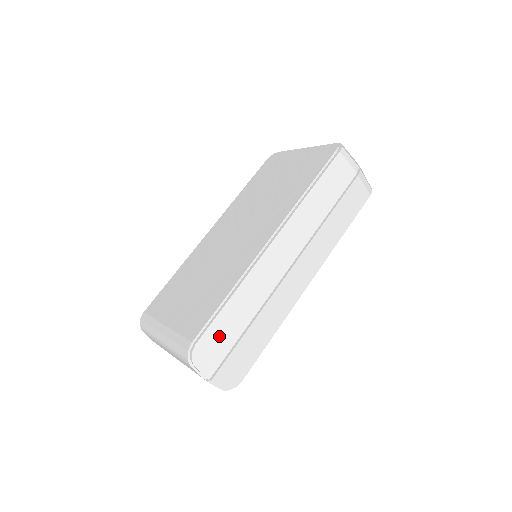
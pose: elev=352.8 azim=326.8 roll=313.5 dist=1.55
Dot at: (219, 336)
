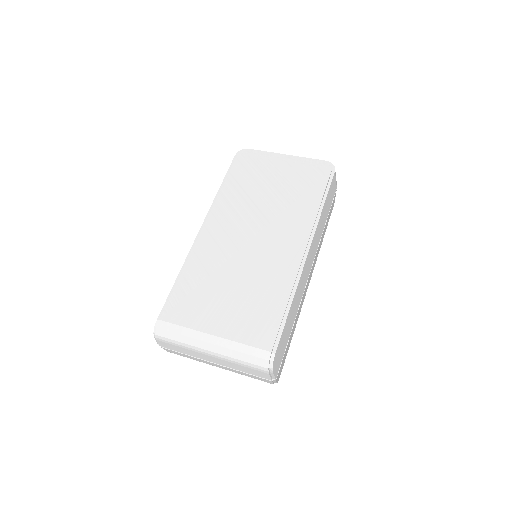
Dot at: (283, 342)
